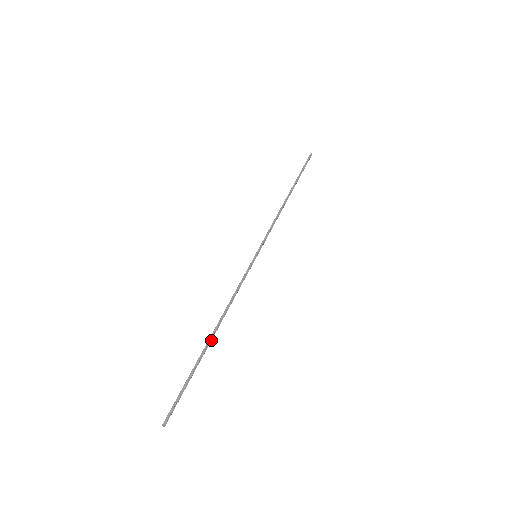
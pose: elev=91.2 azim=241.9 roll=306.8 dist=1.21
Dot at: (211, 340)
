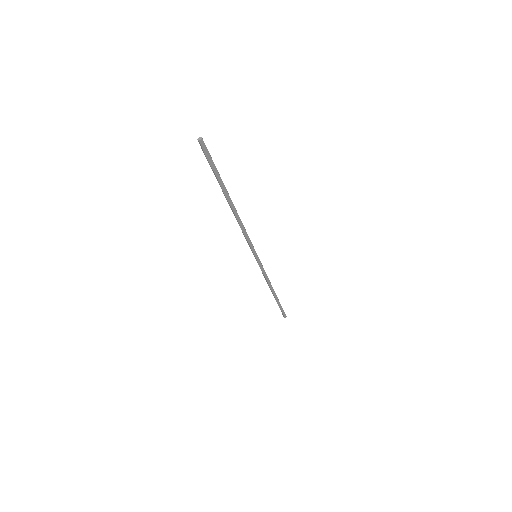
Dot at: occluded
